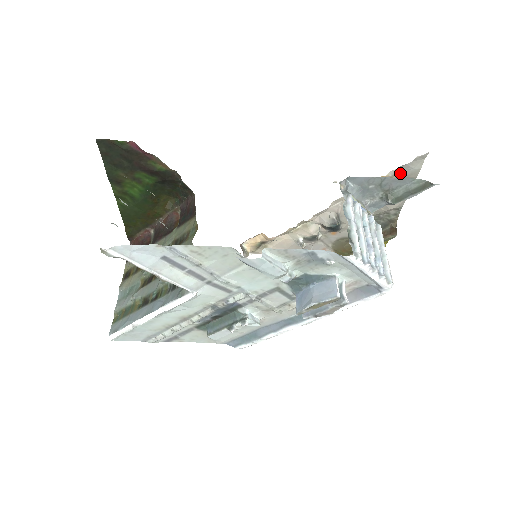
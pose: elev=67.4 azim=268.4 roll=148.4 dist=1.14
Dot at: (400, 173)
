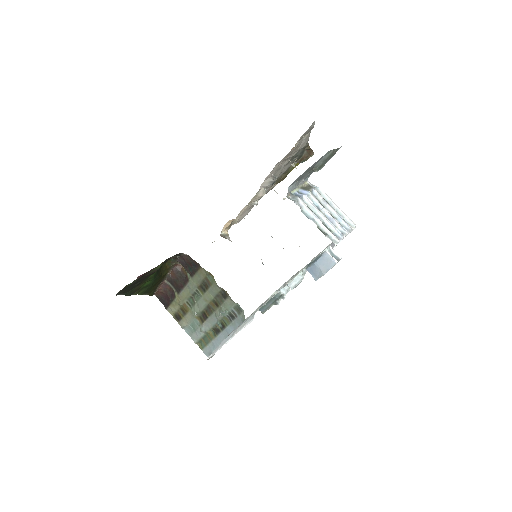
Dot at: (302, 135)
